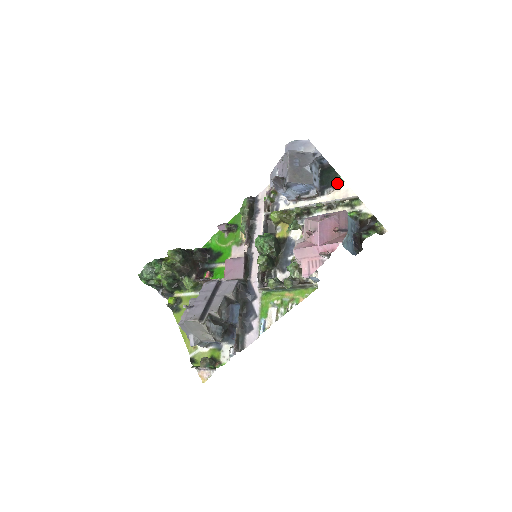
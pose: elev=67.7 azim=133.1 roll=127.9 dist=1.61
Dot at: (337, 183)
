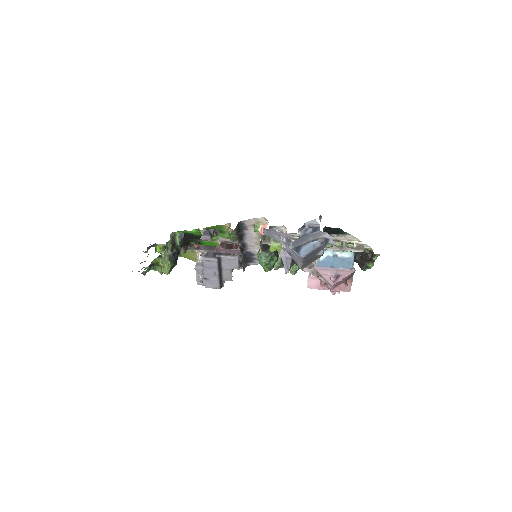
Dot at: (343, 234)
